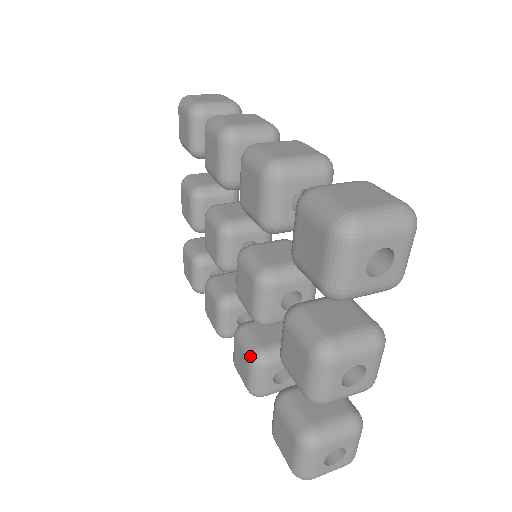
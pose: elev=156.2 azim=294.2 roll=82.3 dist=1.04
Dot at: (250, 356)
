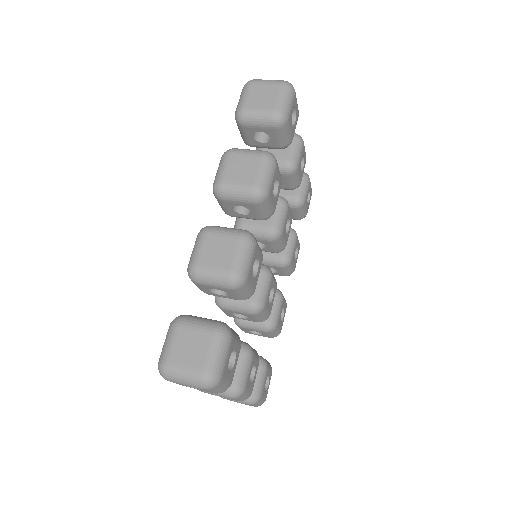
Dot at: occluded
